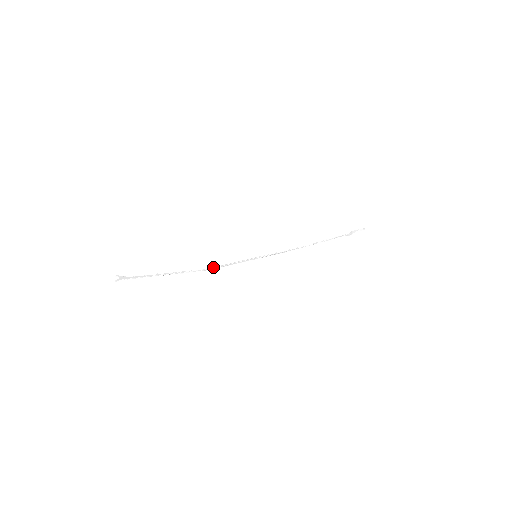
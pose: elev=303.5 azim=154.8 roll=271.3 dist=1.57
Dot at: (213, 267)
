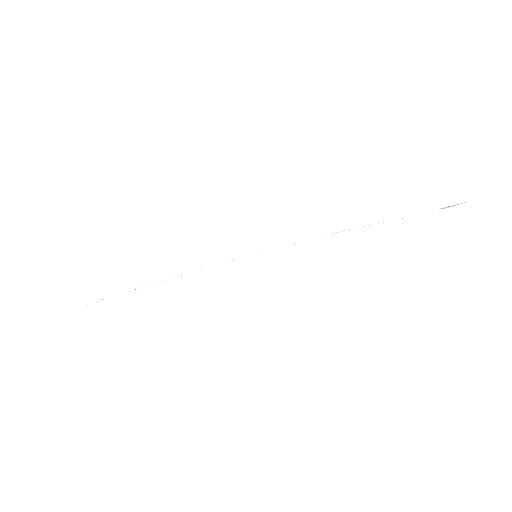
Dot at: (201, 269)
